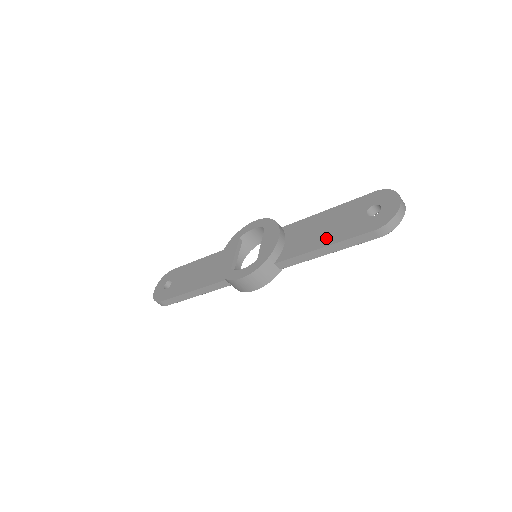
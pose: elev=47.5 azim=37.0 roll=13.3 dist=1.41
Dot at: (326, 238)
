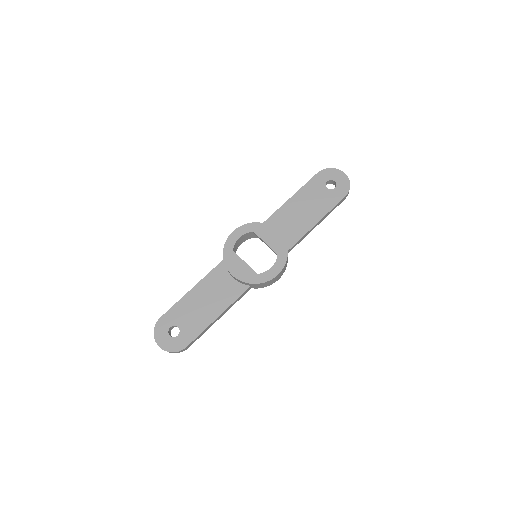
Dot at: (314, 215)
